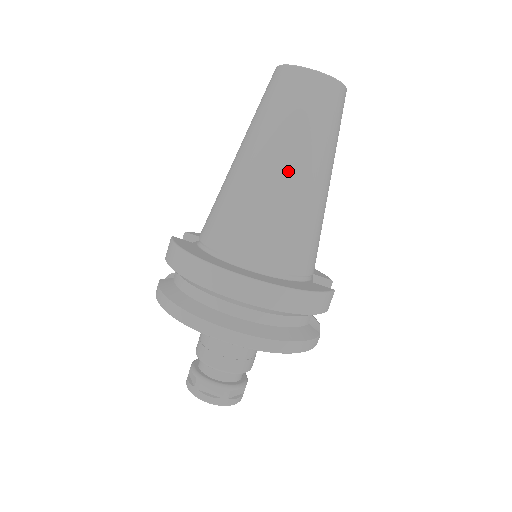
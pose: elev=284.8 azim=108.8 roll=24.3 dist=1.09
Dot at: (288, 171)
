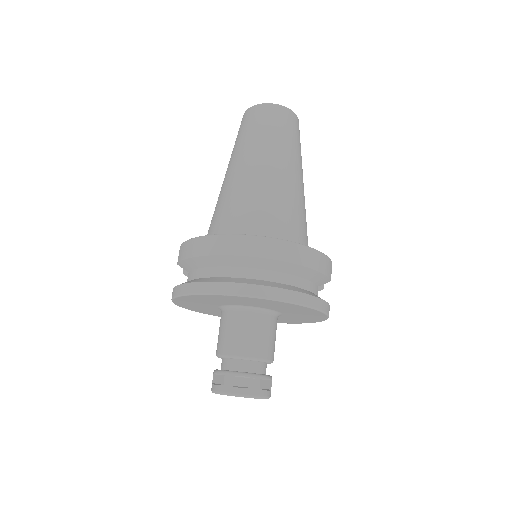
Dot at: (273, 168)
